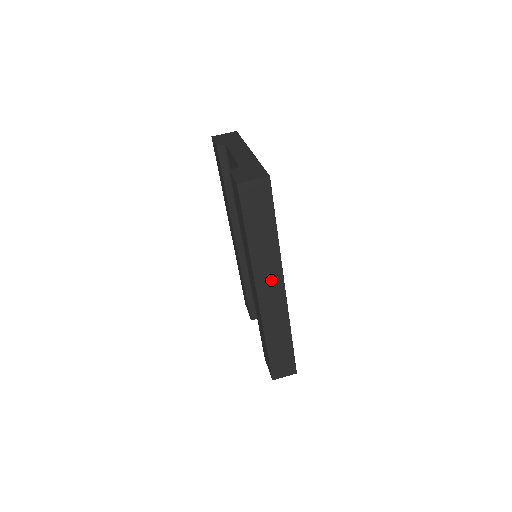
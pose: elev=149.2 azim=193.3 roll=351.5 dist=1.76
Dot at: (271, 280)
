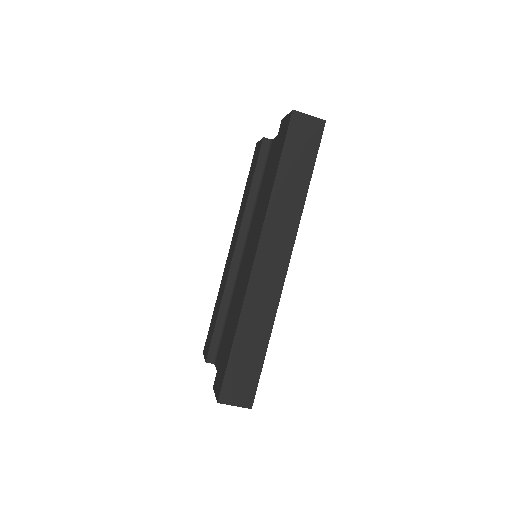
Dot at: (279, 243)
